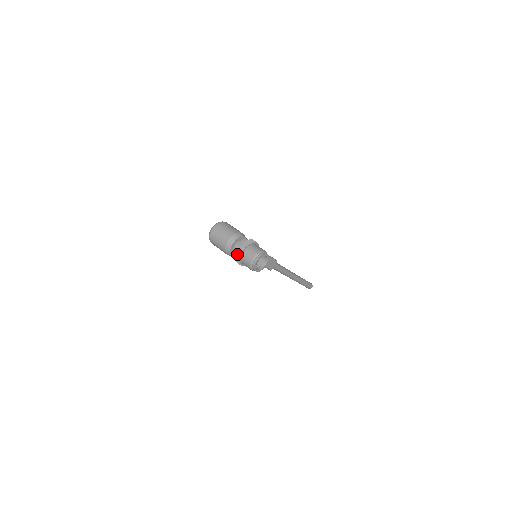
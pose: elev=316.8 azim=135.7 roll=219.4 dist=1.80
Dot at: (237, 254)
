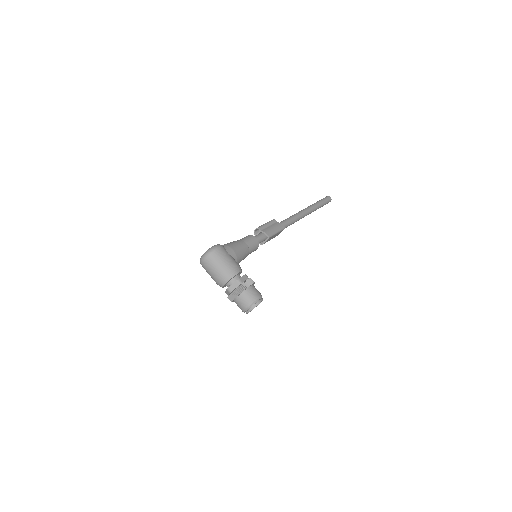
Dot at: (229, 298)
